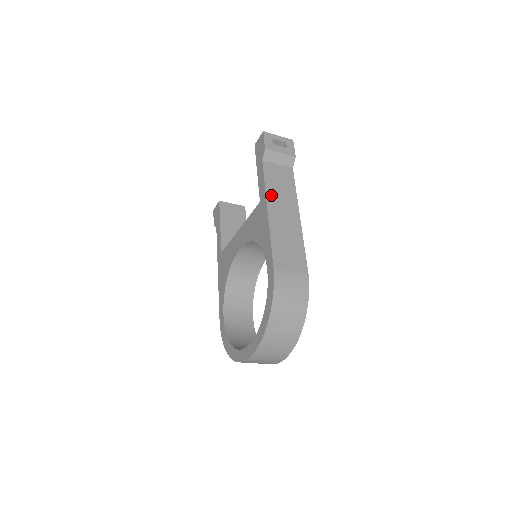
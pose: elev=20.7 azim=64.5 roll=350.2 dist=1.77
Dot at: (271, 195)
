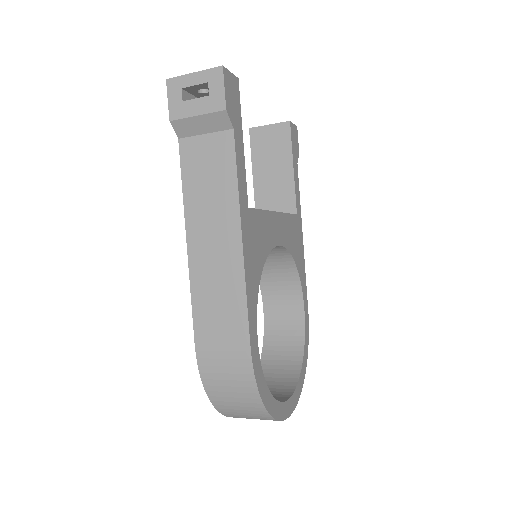
Dot at: (192, 211)
